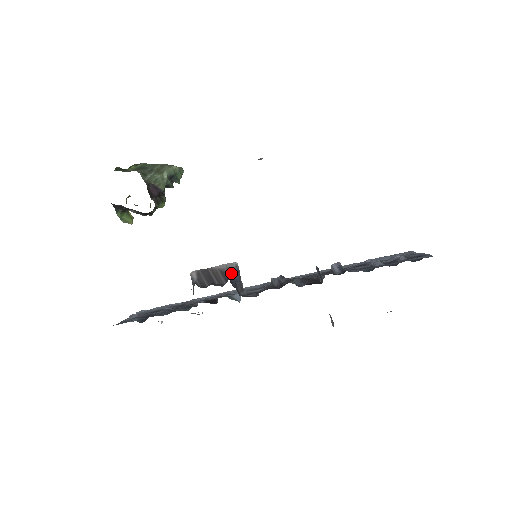
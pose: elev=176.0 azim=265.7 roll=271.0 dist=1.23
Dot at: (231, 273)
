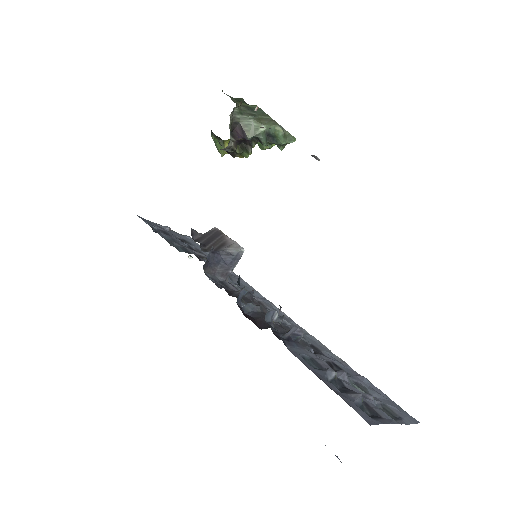
Dot at: (225, 250)
